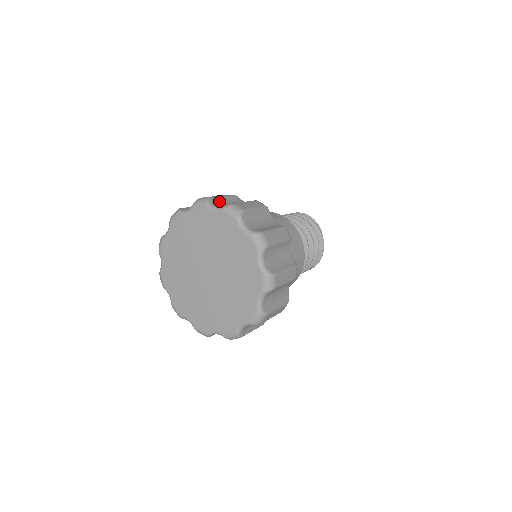
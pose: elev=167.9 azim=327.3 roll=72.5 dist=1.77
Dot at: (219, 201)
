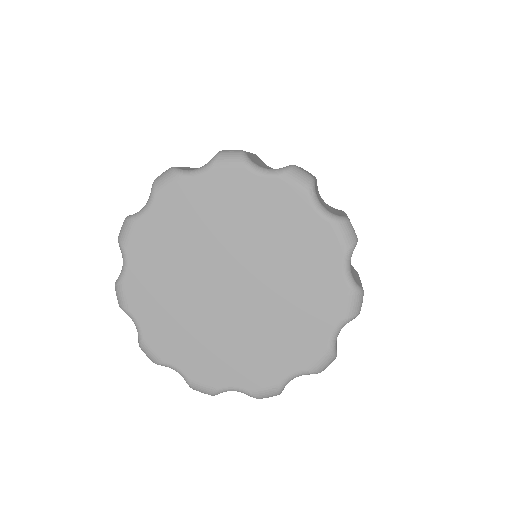
Dot at: (254, 160)
